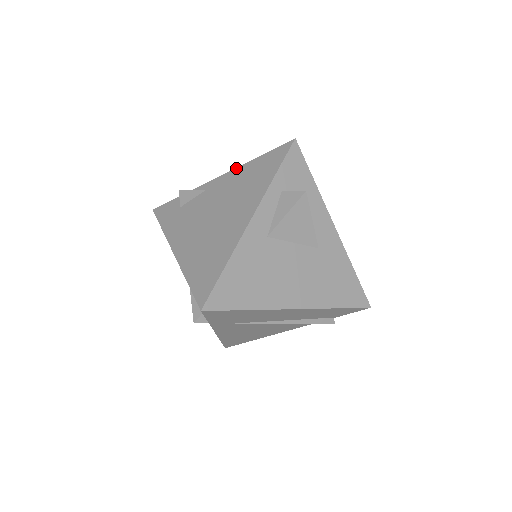
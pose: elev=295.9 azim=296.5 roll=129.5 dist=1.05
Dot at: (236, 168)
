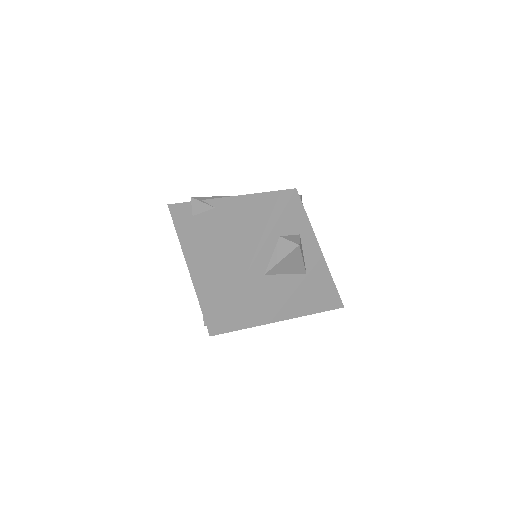
Dot at: (242, 196)
